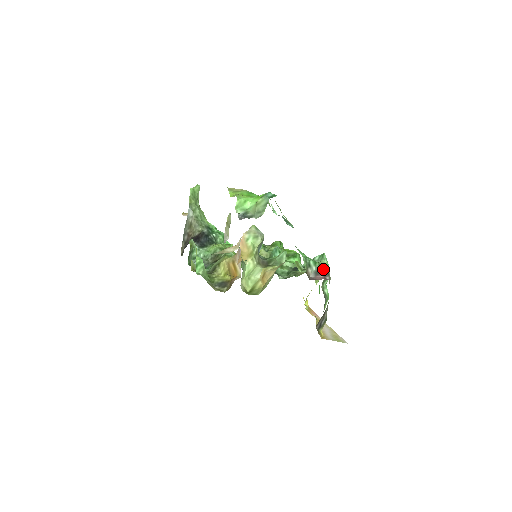
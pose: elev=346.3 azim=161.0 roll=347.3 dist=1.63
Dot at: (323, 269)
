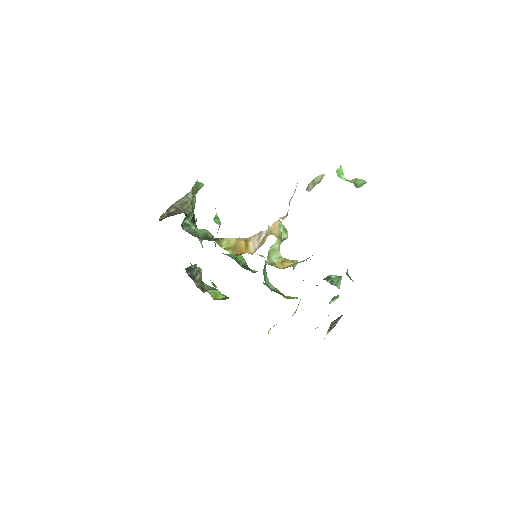
Dot at: occluded
